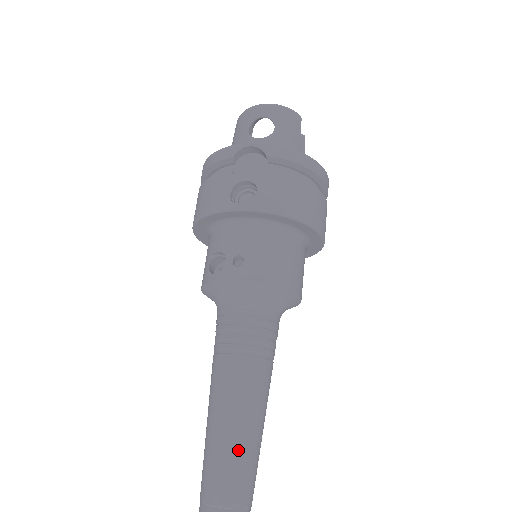
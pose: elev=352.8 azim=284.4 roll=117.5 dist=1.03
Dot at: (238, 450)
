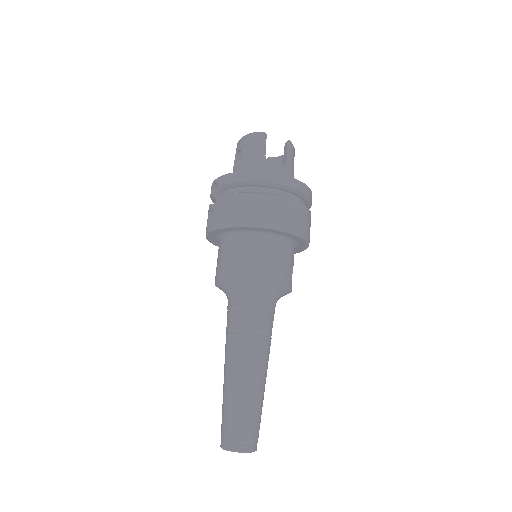
Dot at: (229, 400)
